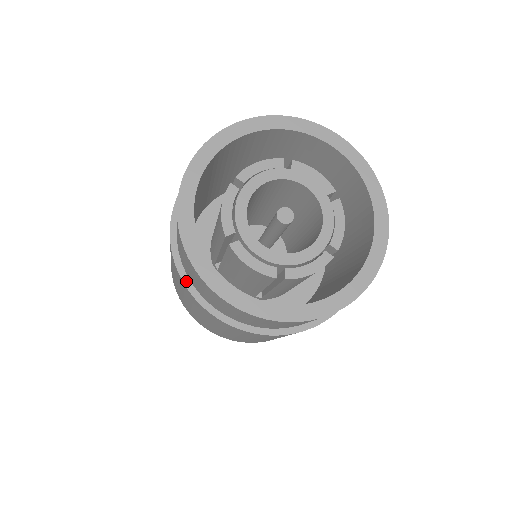
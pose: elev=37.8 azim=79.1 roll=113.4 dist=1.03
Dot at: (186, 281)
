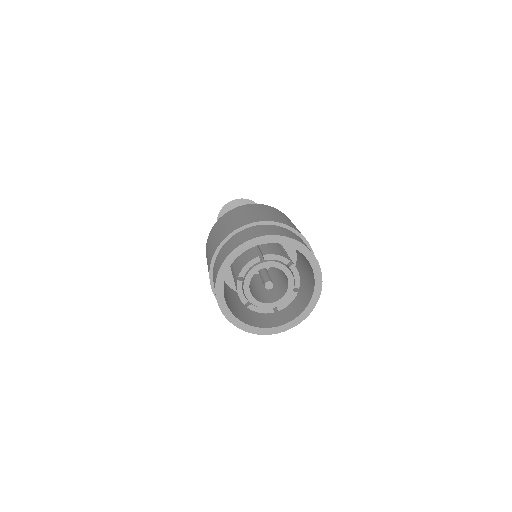
Dot at: (211, 268)
